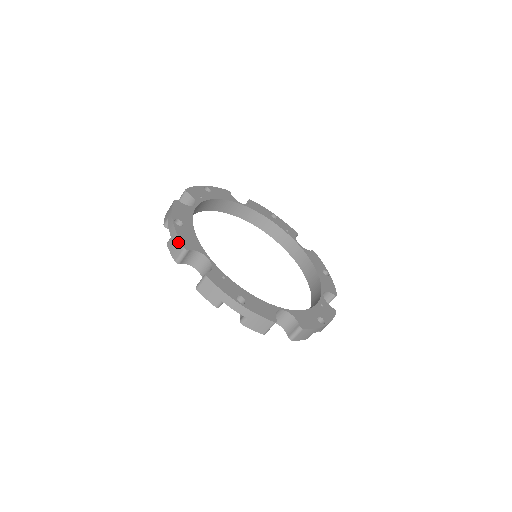
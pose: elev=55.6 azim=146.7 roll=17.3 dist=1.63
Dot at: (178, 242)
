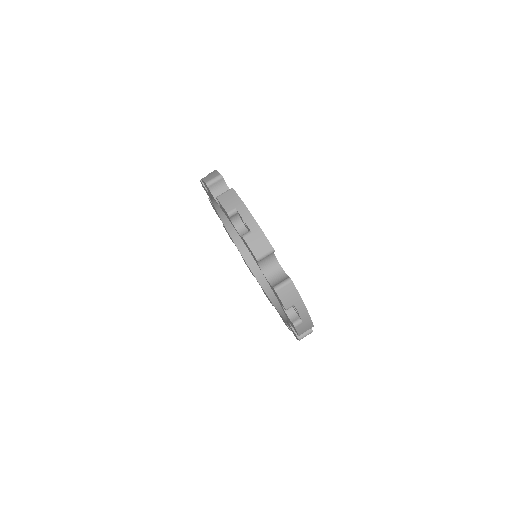
Dot at: occluded
